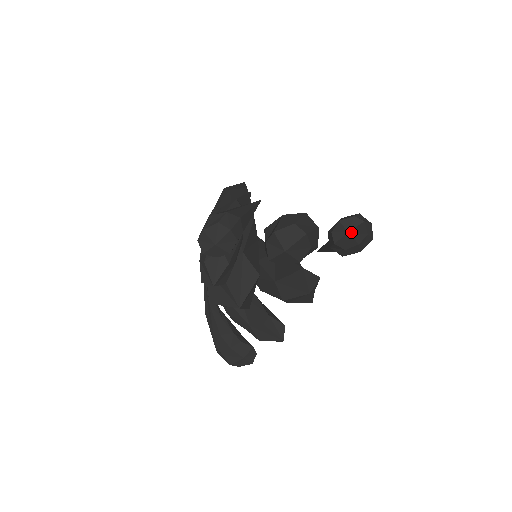
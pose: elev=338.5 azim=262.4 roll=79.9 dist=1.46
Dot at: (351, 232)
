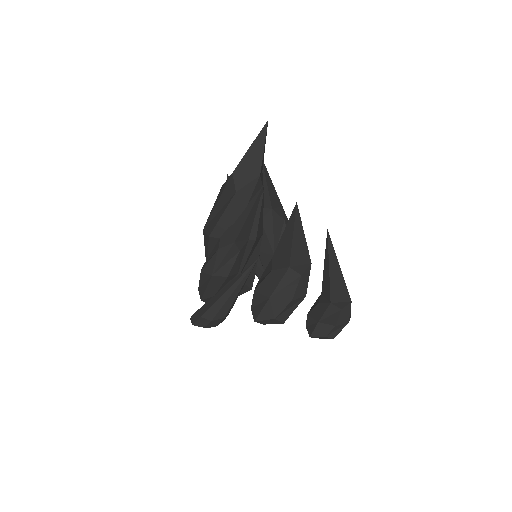
Dot at: occluded
